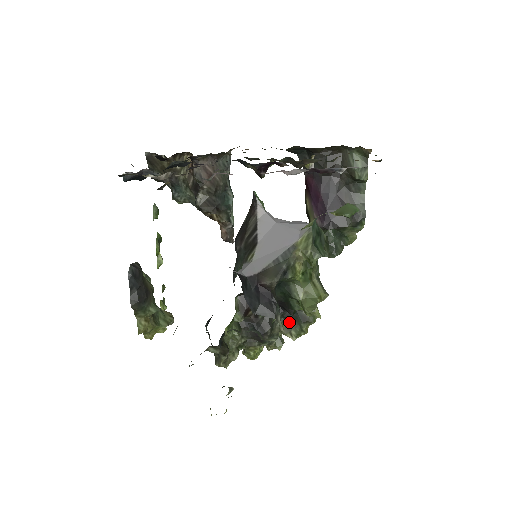
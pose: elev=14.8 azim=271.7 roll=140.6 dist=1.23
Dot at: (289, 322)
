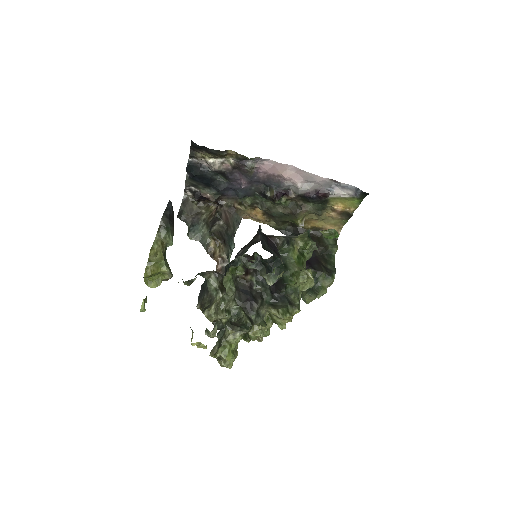
Dot at: (276, 305)
